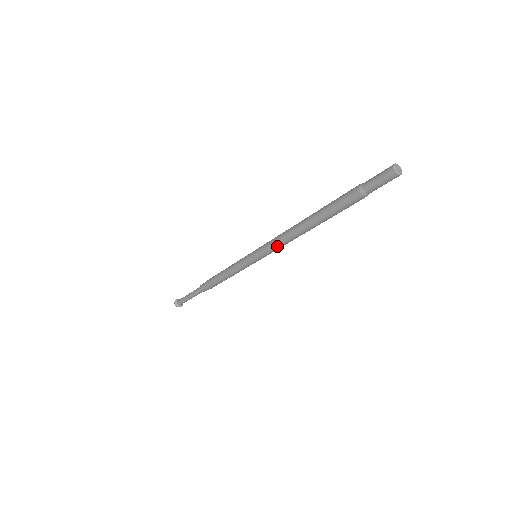
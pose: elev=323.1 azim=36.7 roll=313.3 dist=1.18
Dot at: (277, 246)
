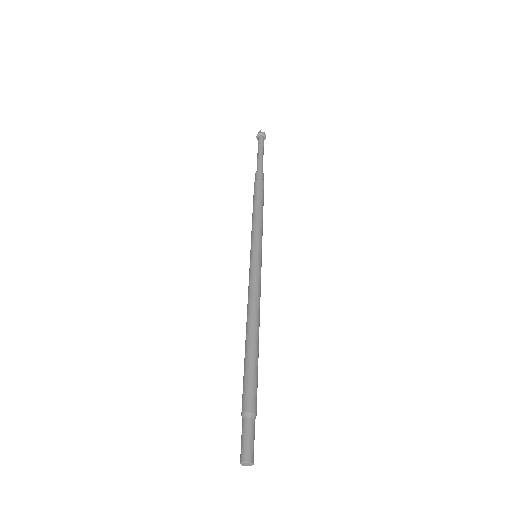
Dot at: (249, 291)
